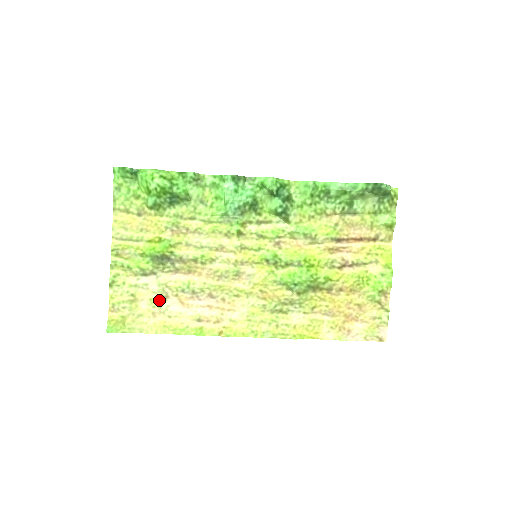
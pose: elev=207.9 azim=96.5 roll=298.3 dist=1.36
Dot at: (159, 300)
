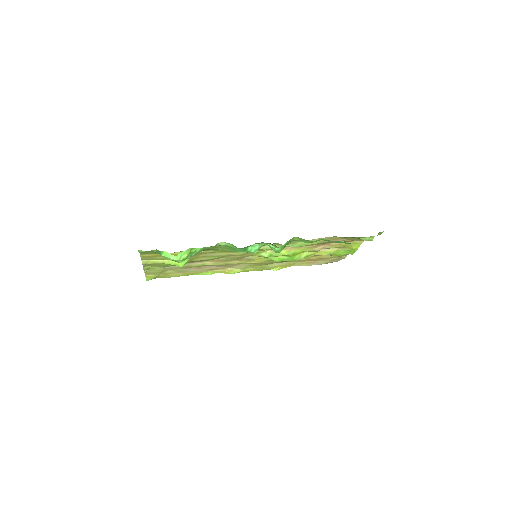
Dot at: (181, 269)
